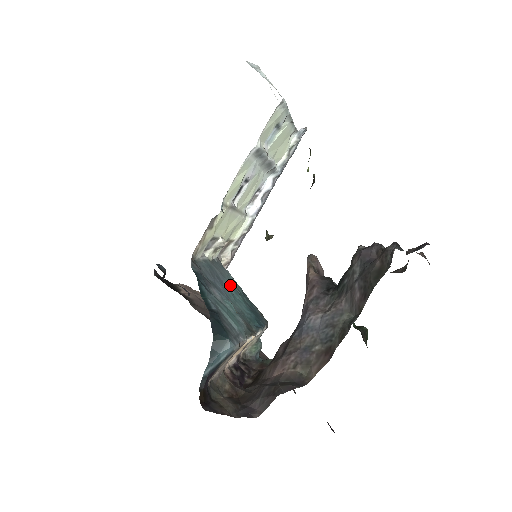
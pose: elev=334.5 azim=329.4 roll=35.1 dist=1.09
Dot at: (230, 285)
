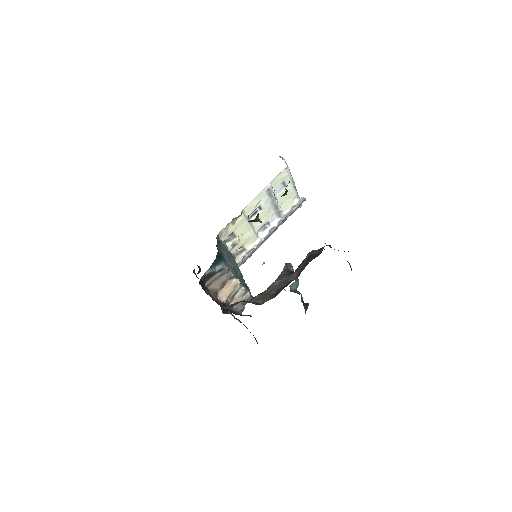
Dot at: occluded
